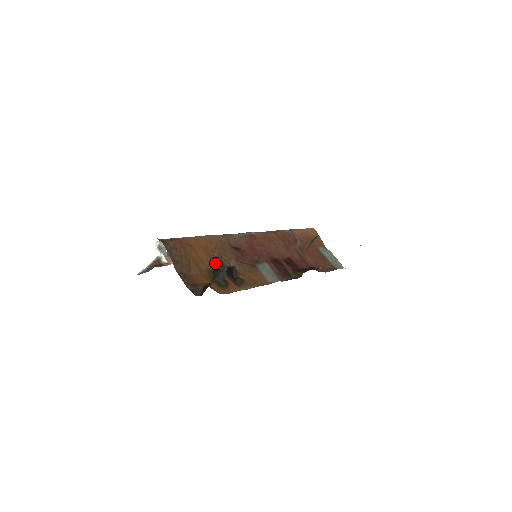
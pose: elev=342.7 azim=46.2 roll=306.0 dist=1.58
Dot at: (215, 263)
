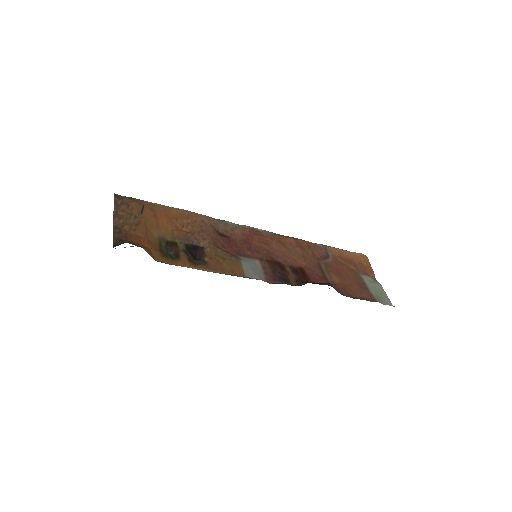
Dot at: (177, 236)
